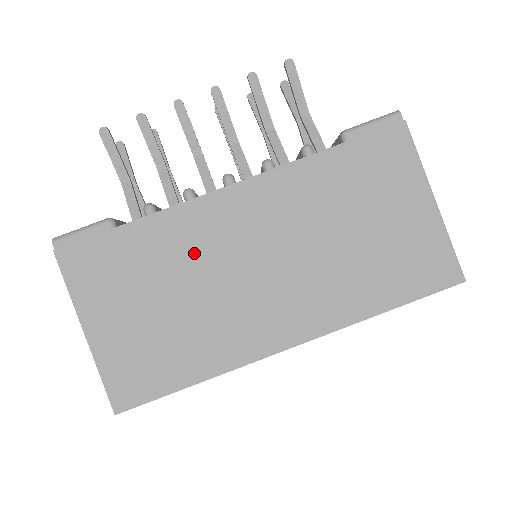
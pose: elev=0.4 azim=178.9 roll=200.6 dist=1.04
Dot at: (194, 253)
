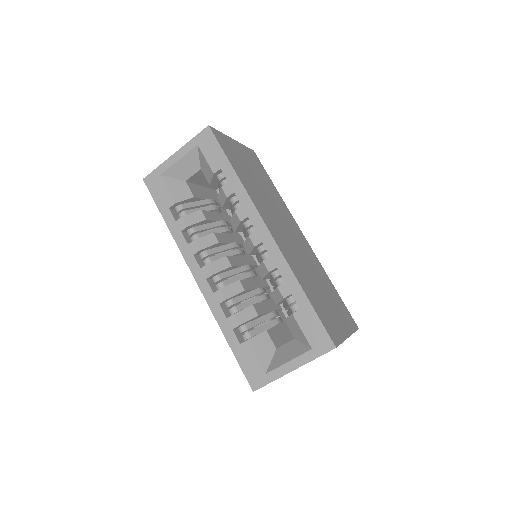
Dot at: (278, 205)
